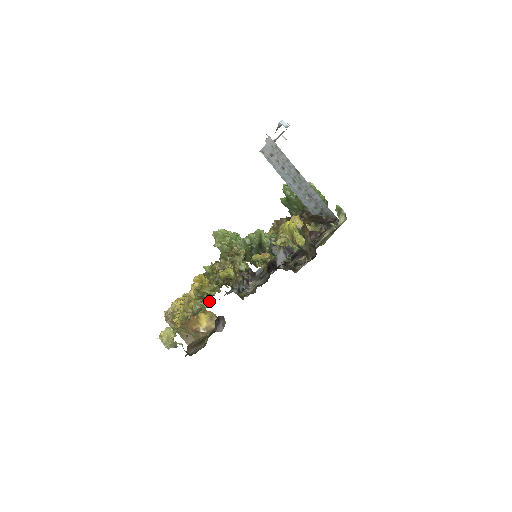
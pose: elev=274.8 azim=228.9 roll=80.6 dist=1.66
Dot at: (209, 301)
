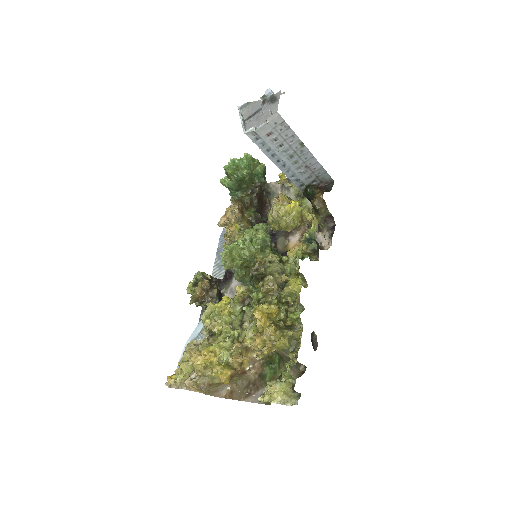
Dot at: (300, 326)
